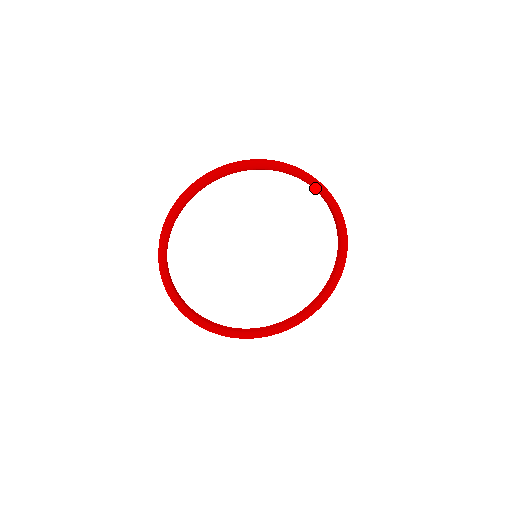
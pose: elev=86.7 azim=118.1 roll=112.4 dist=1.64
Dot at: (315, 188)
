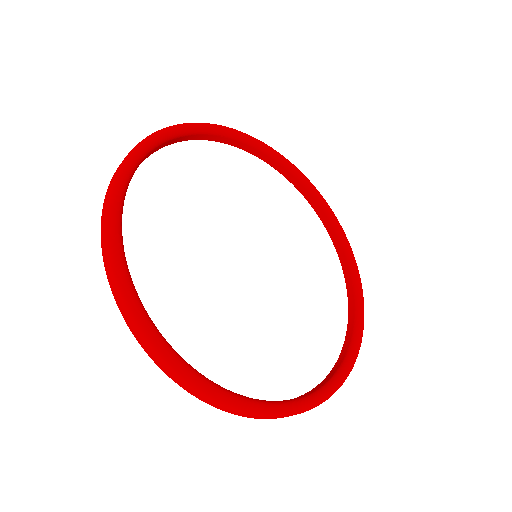
Dot at: (233, 136)
